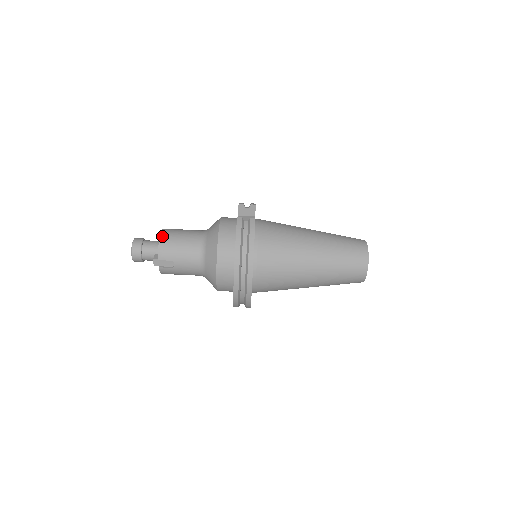
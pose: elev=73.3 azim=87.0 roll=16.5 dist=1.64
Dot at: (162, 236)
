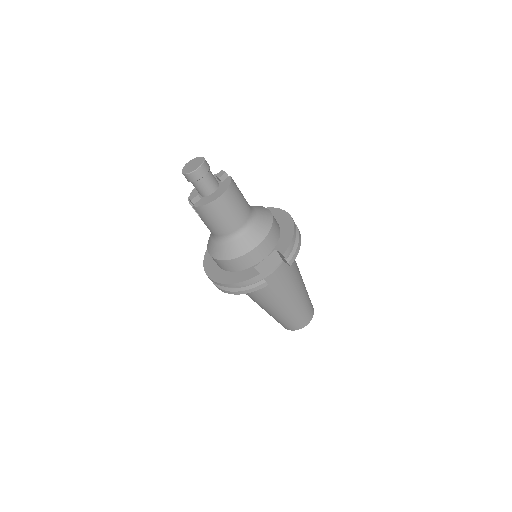
Dot at: (214, 203)
